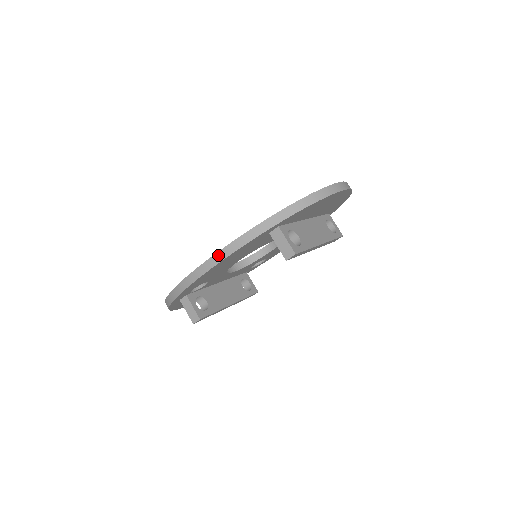
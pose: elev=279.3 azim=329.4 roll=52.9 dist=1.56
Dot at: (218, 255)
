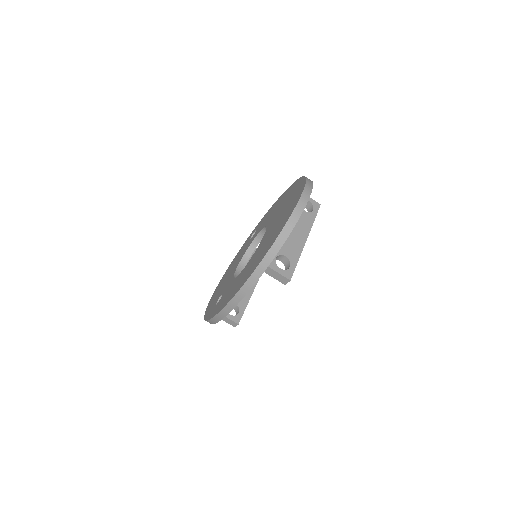
Dot at: (230, 304)
